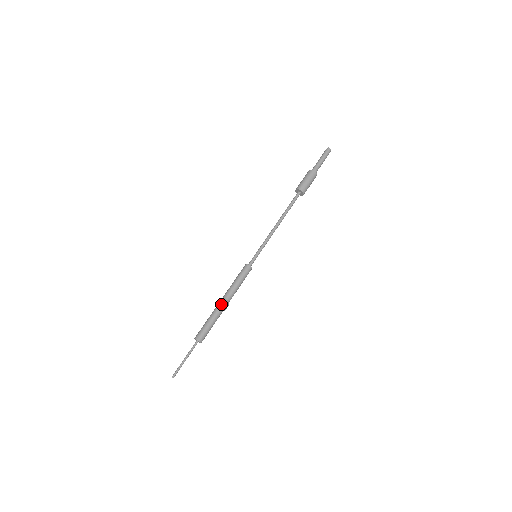
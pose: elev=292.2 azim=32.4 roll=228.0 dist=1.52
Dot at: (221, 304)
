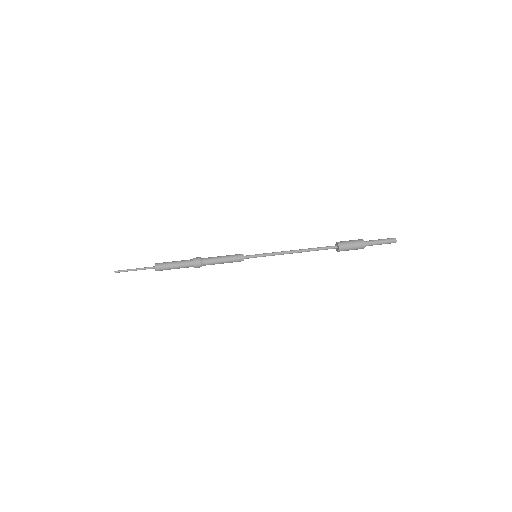
Dot at: occluded
